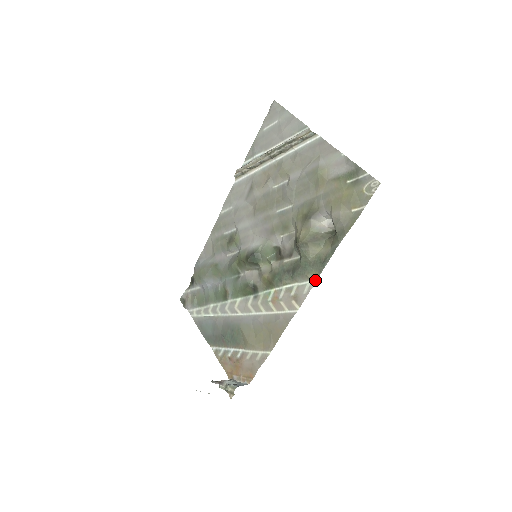
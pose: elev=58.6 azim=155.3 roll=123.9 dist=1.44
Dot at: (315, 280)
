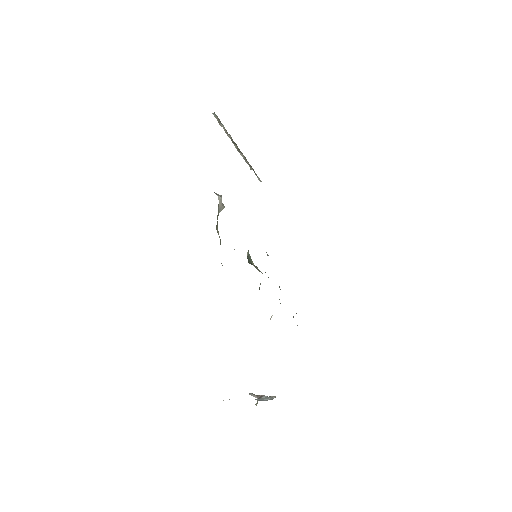
Dot at: occluded
